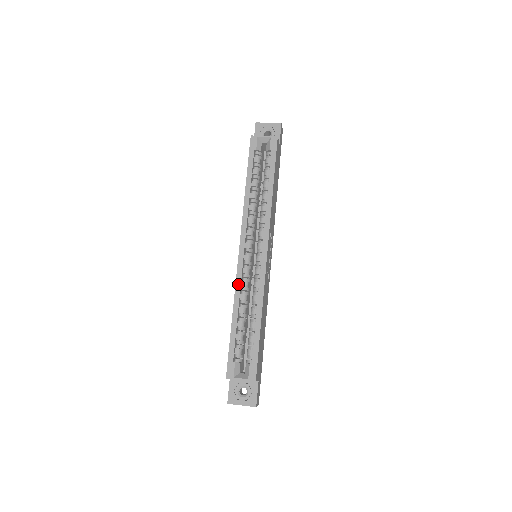
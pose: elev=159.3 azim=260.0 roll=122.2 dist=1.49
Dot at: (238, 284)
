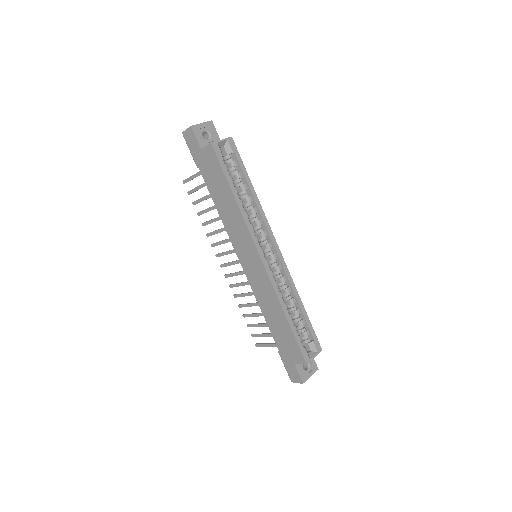
Dot at: (275, 287)
